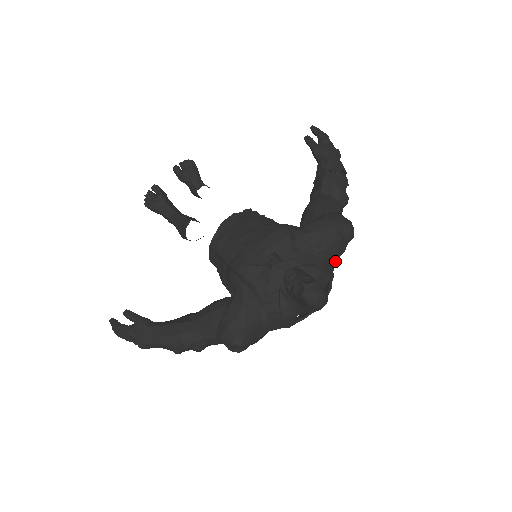
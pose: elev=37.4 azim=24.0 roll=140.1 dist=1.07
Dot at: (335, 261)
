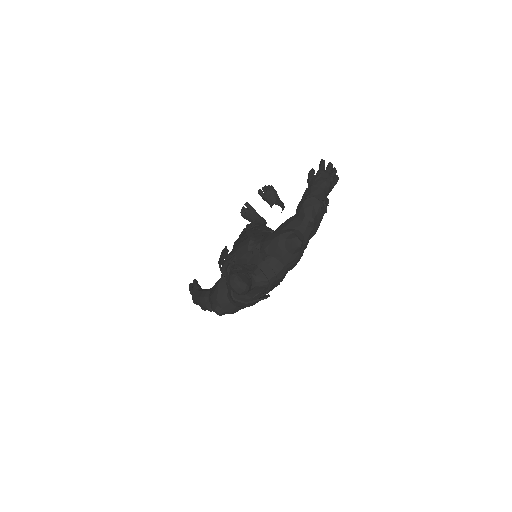
Dot at: (283, 266)
